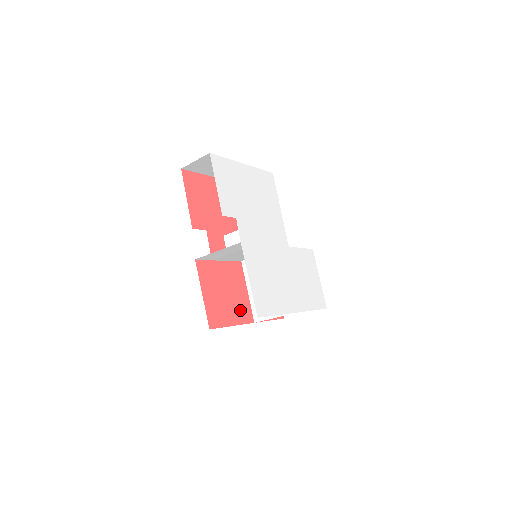
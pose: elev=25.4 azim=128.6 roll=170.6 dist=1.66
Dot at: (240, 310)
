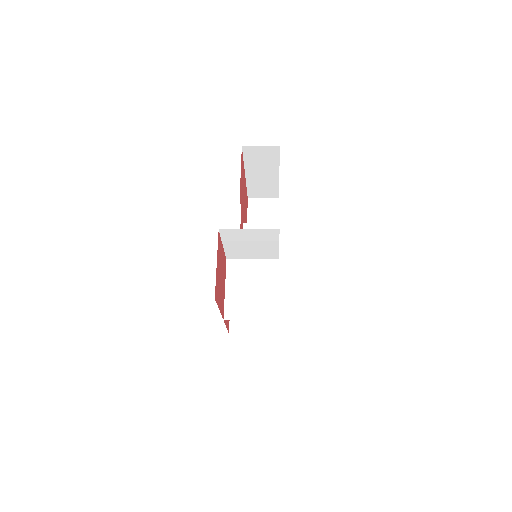
Dot at: (222, 300)
